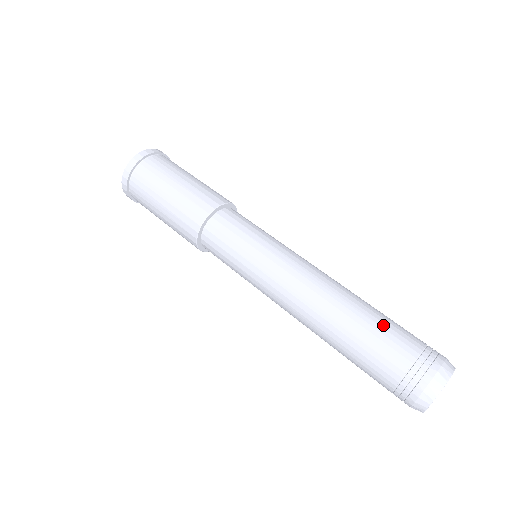
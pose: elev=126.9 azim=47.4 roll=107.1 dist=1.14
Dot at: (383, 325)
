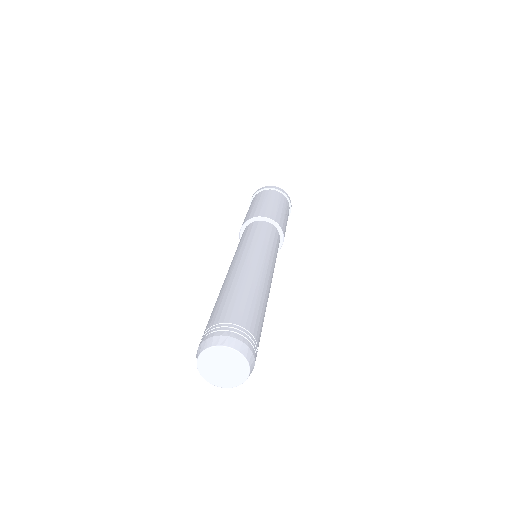
Dot at: (239, 300)
